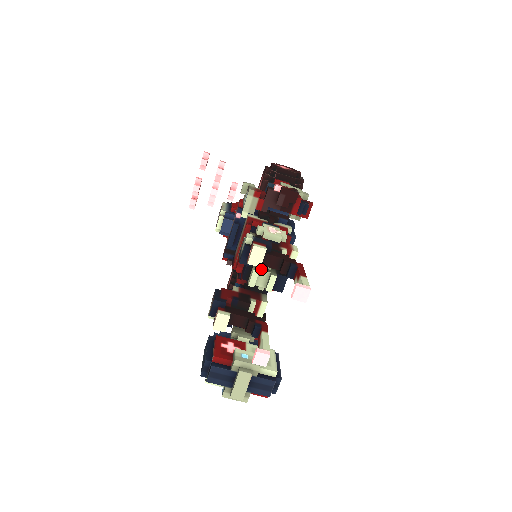
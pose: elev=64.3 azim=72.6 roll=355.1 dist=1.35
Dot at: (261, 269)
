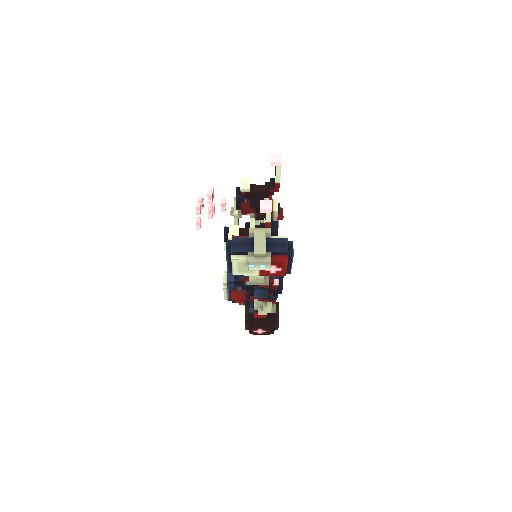
Dot at: (256, 221)
